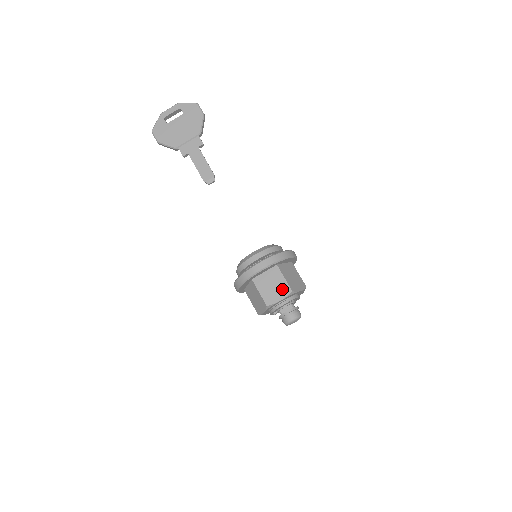
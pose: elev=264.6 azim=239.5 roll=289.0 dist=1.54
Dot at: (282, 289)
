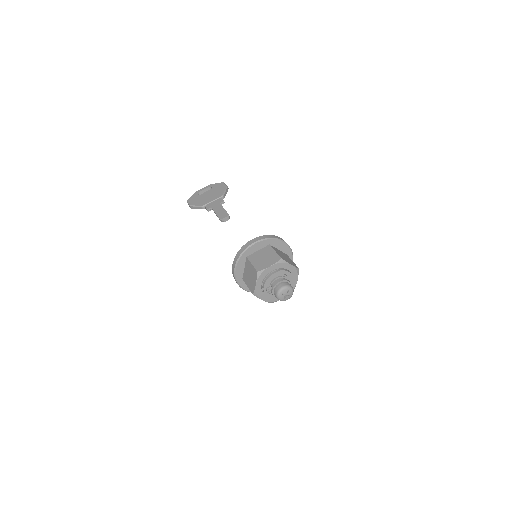
Dot at: (272, 258)
